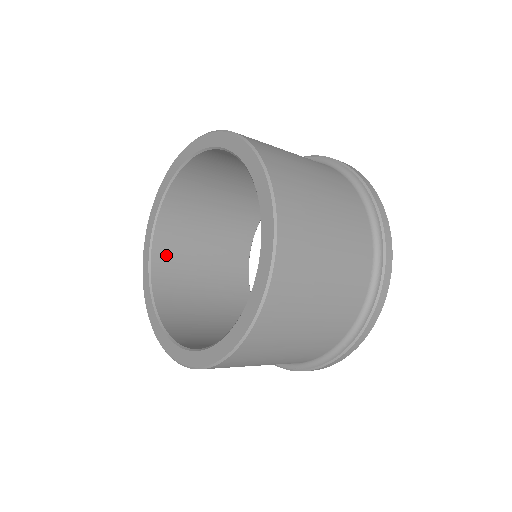
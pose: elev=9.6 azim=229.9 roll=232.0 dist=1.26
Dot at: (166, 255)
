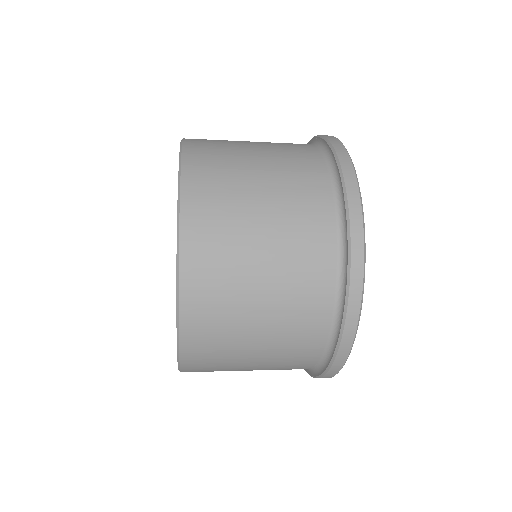
Dot at: occluded
